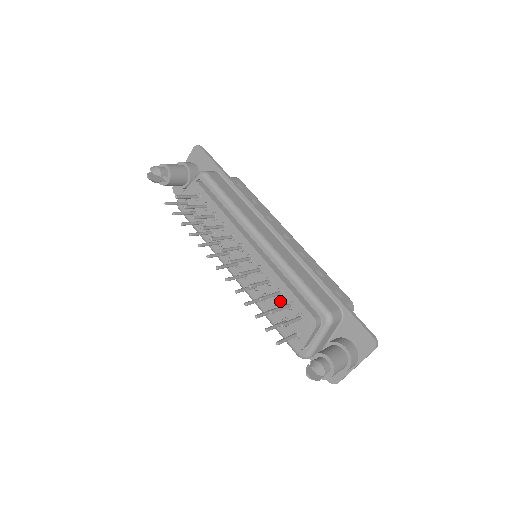
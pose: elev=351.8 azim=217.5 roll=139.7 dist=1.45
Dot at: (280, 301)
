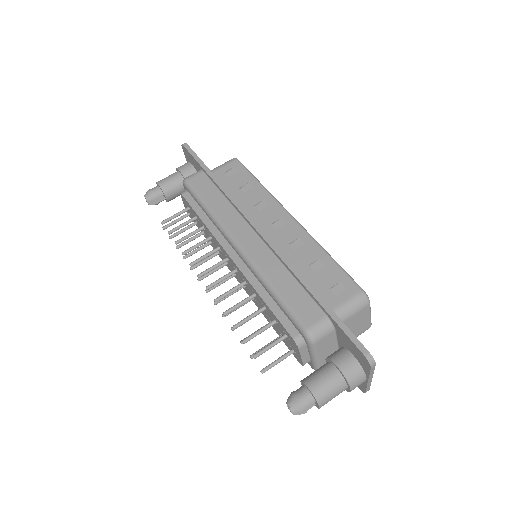
Dot at: (269, 315)
